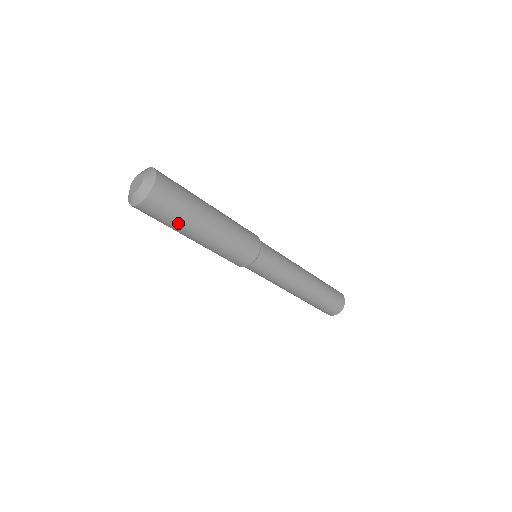
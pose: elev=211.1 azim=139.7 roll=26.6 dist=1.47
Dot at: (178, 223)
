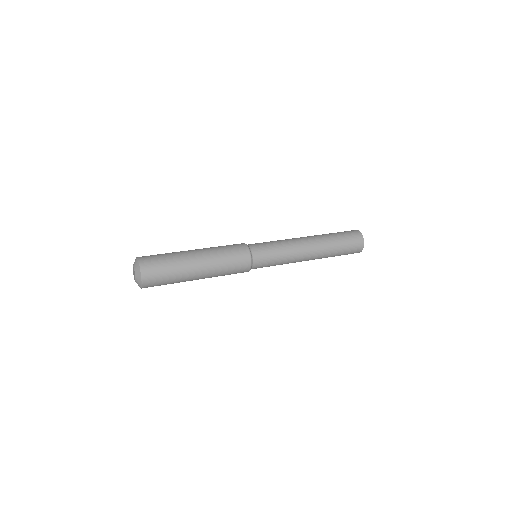
Dot at: occluded
